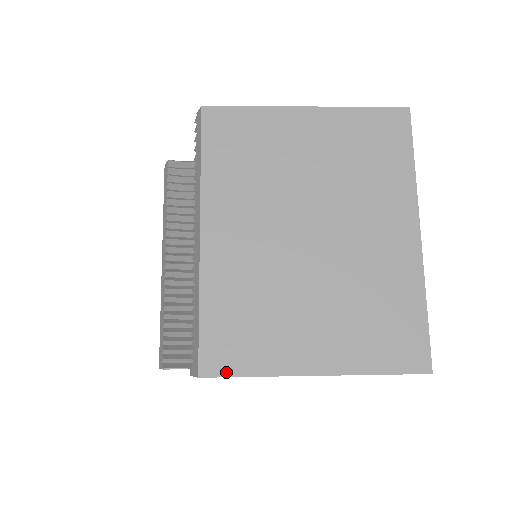
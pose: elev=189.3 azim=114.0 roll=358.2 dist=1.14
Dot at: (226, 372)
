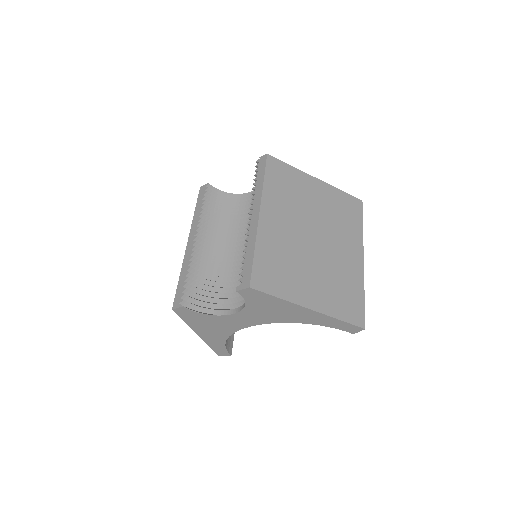
Dot at: (265, 290)
